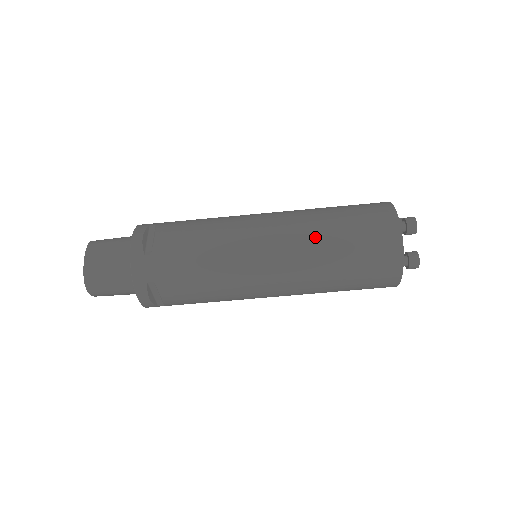
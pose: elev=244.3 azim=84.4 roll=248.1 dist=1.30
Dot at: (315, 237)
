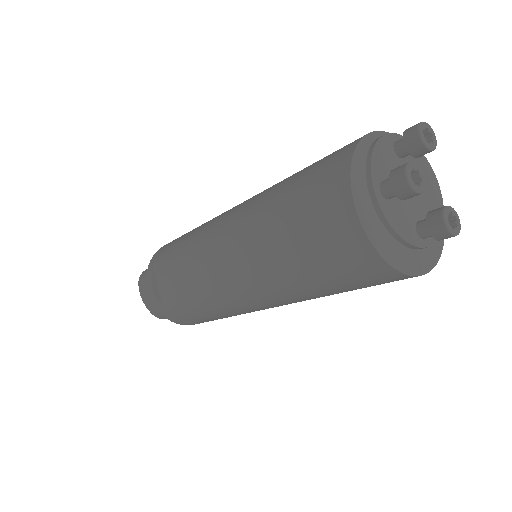
Dot at: (269, 269)
